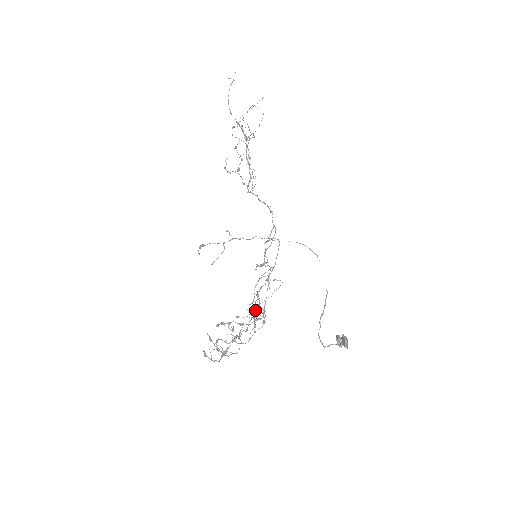
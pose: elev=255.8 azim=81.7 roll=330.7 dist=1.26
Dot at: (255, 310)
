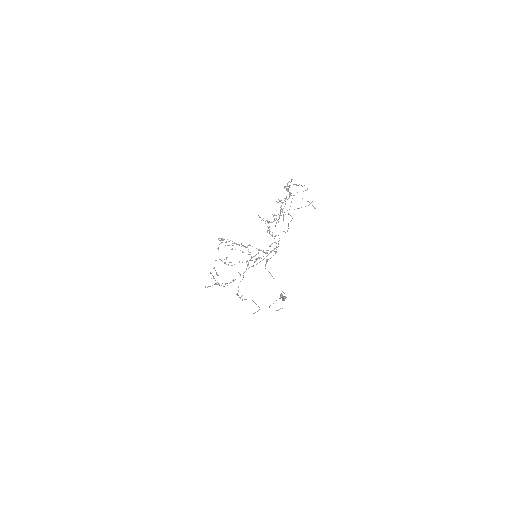
Dot at: (240, 298)
